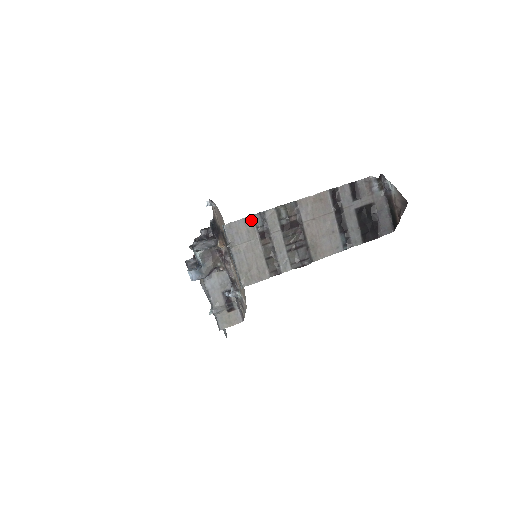
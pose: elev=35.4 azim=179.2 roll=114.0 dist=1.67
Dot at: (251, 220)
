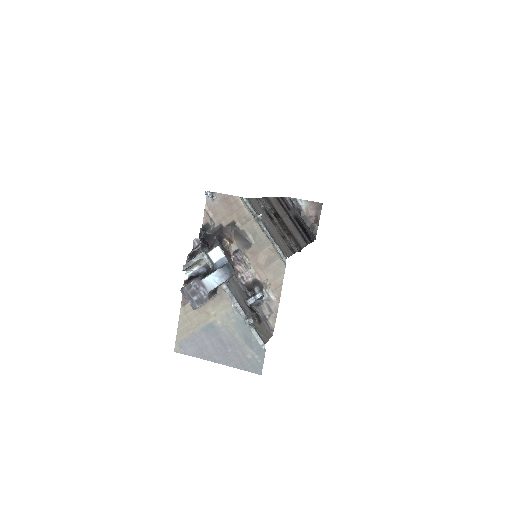
Dot at: (257, 202)
